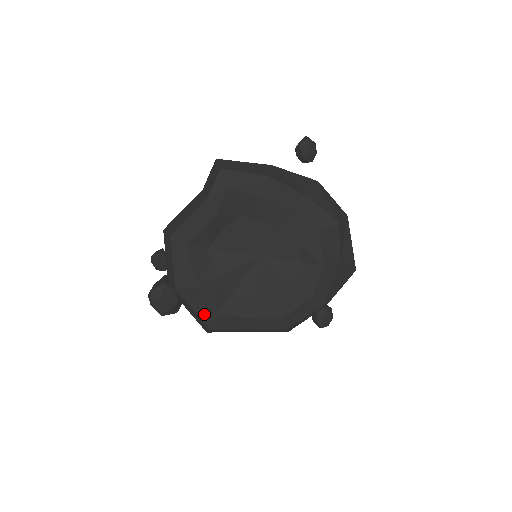
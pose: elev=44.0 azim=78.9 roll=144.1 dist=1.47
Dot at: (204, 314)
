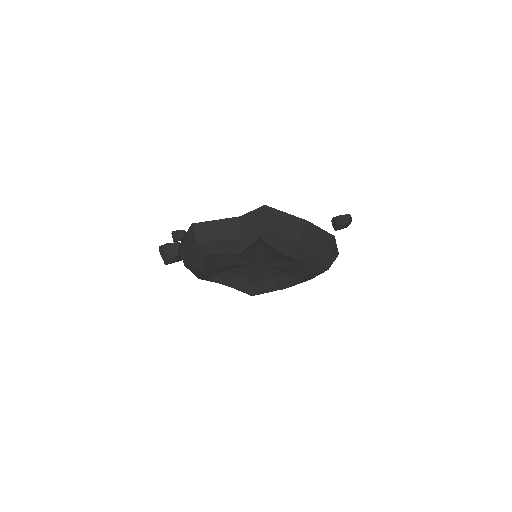
Dot at: (198, 276)
